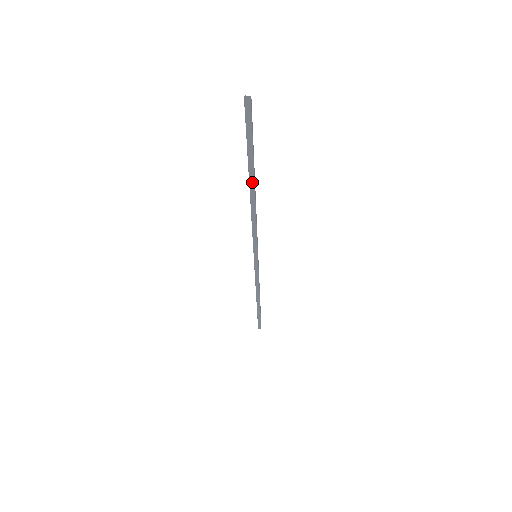
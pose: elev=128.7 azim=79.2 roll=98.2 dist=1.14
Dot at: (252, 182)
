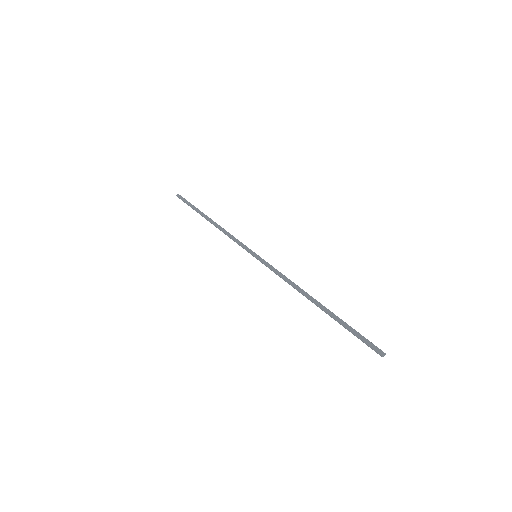
Dot at: (323, 308)
